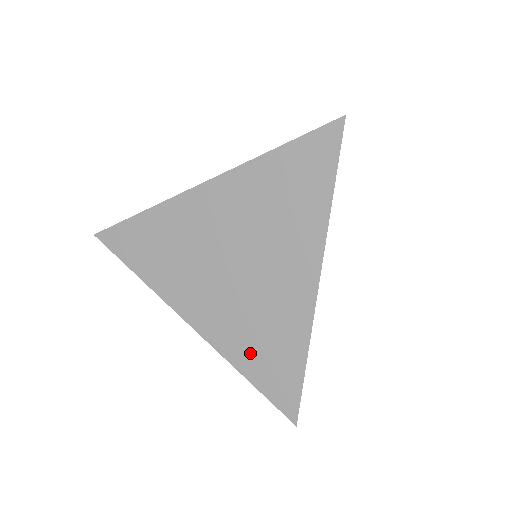
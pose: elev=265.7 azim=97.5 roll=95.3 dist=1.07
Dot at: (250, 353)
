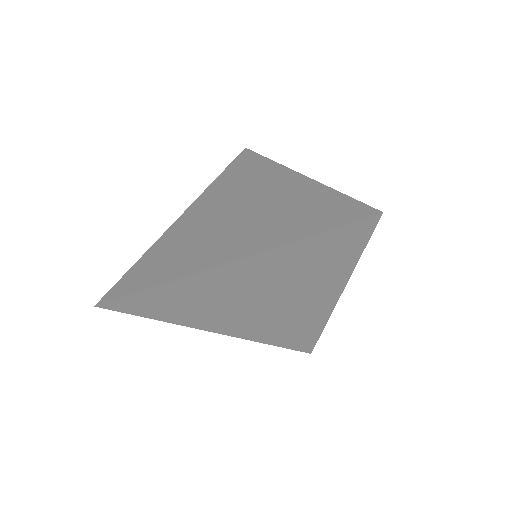
Dot at: (292, 226)
